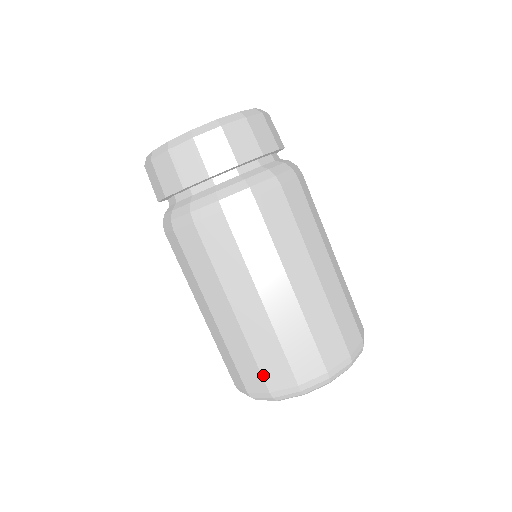
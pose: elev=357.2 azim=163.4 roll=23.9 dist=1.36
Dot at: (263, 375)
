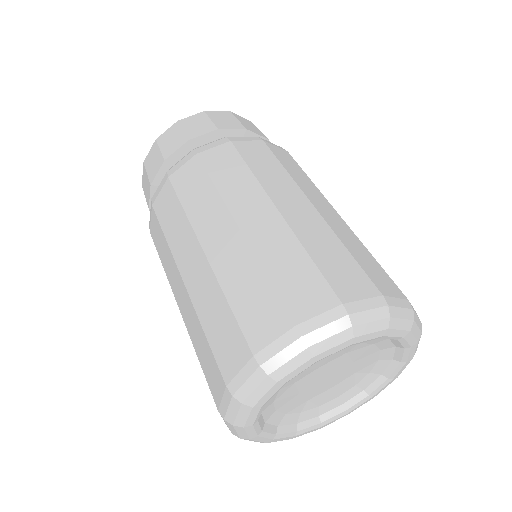
Dot at: (216, 358)
